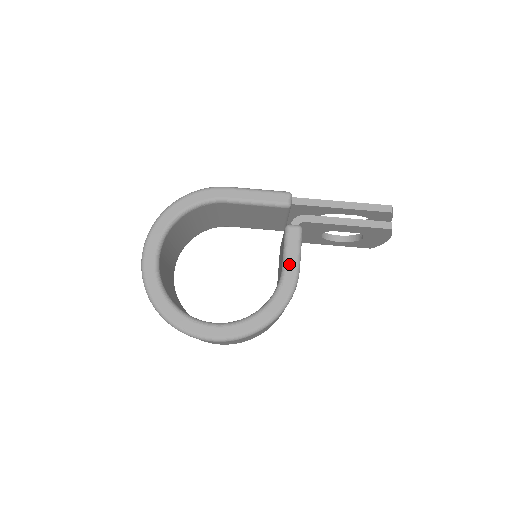
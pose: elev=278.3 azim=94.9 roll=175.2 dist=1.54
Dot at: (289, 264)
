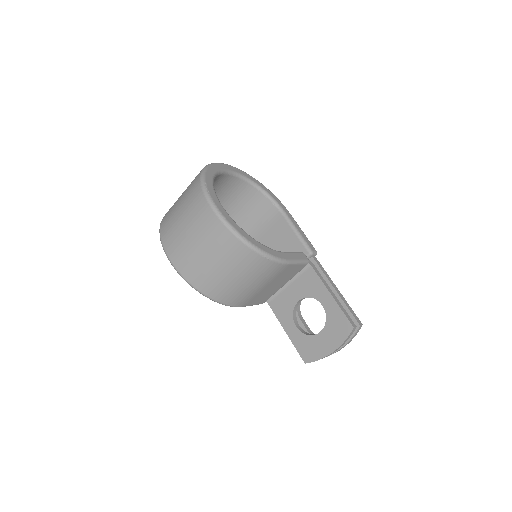
Dot at: (288, 254)
